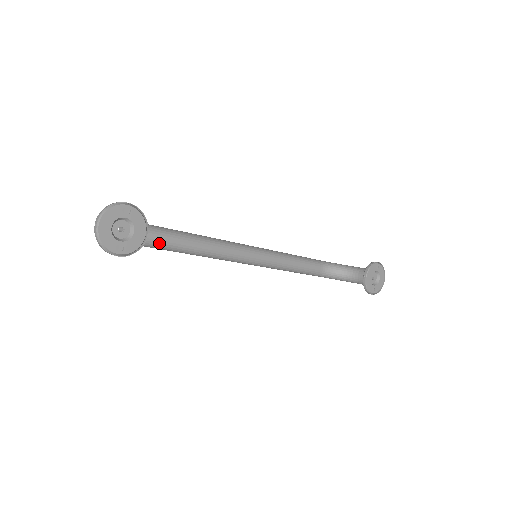
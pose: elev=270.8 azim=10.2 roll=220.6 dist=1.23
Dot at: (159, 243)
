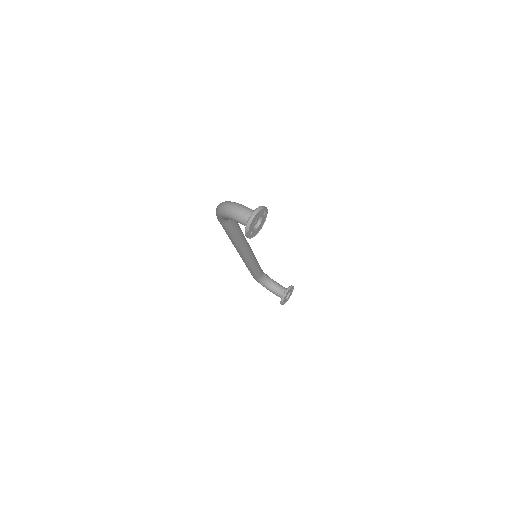
Dot at: (231, 226)
